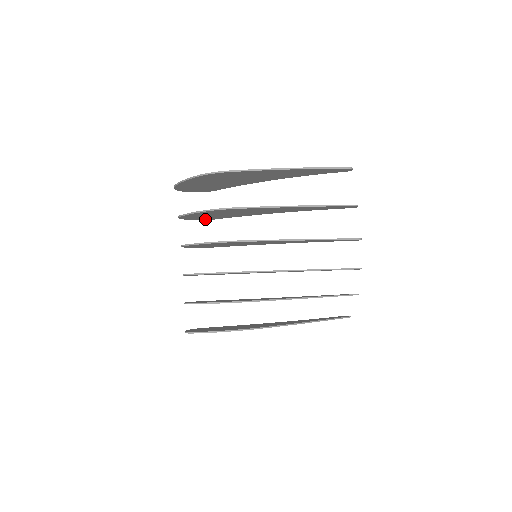
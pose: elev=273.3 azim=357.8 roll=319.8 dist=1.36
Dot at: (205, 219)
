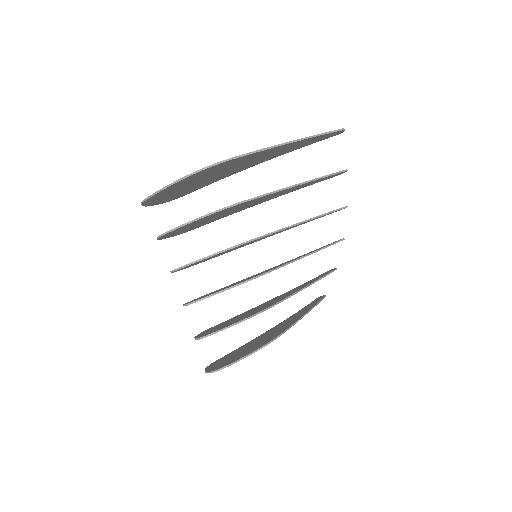
Dot at: (182, 233)
